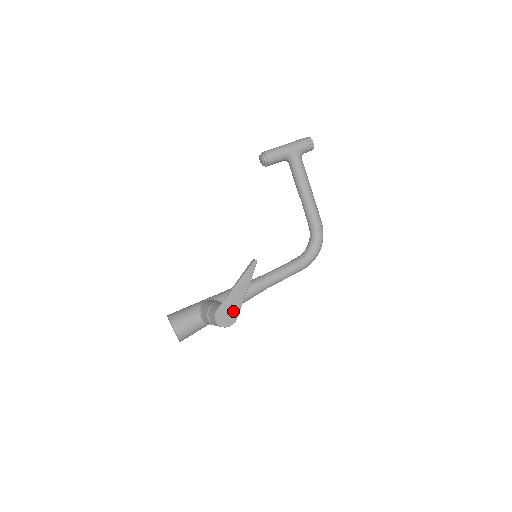
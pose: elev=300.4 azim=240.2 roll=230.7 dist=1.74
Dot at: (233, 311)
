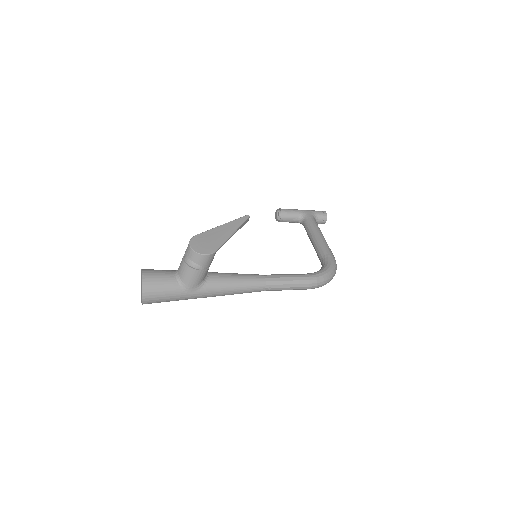
Dot at: (212, 243)
